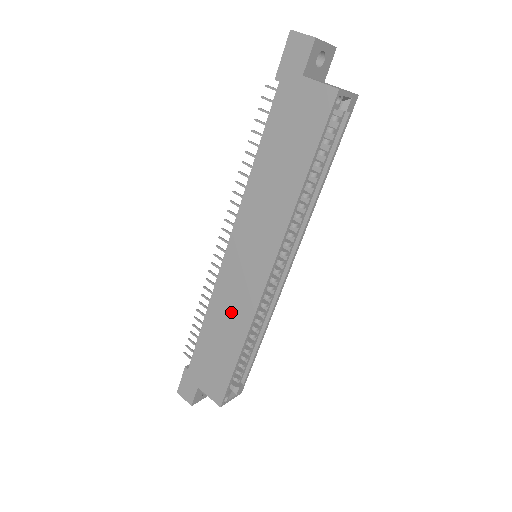
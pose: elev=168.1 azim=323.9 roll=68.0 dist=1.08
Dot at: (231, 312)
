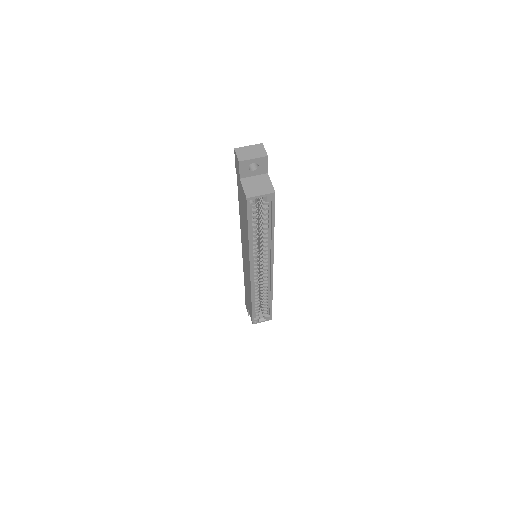
Dot at: (247, 281)
